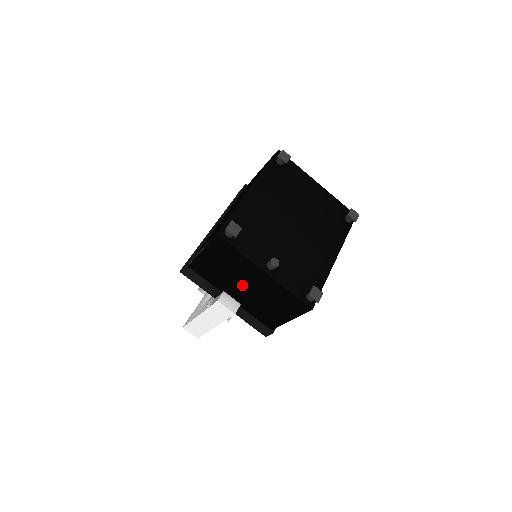
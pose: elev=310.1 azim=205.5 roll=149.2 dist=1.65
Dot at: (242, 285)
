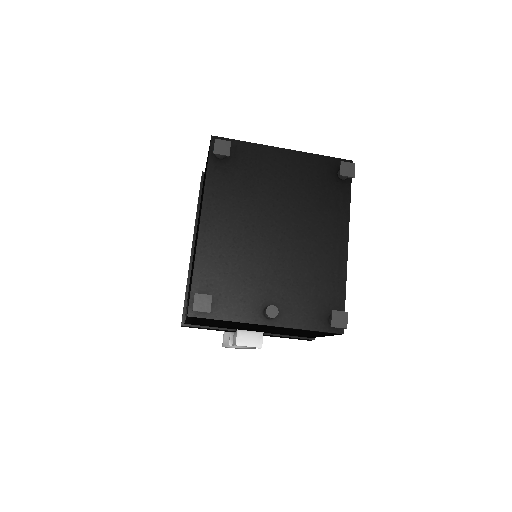
Dot at: (251, 328)
